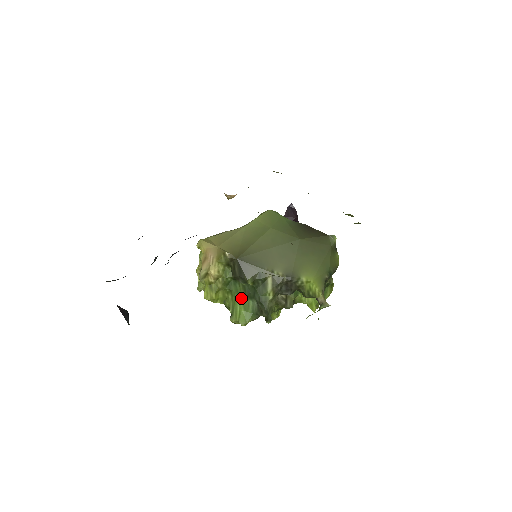
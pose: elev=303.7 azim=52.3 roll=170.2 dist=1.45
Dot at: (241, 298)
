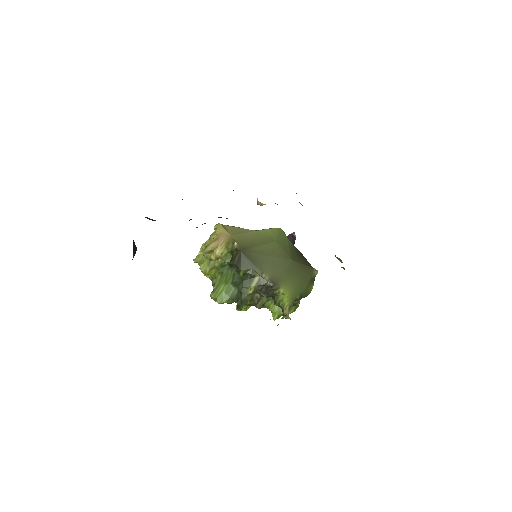
Dot at: (227, 282)
